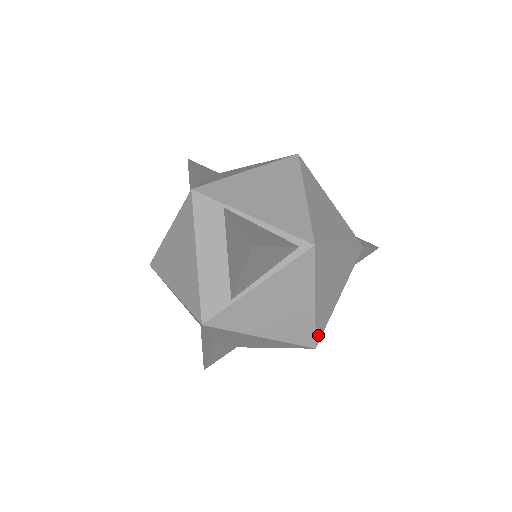
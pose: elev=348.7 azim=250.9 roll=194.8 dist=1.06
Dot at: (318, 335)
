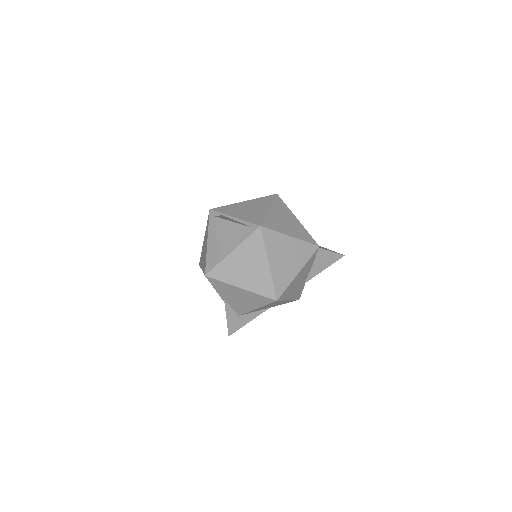
Dot at: (278, 292)
